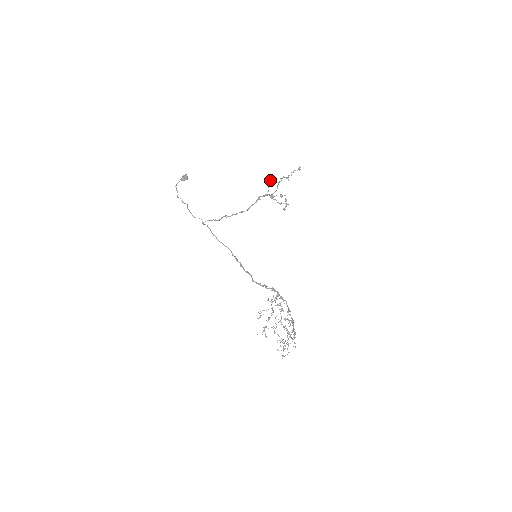
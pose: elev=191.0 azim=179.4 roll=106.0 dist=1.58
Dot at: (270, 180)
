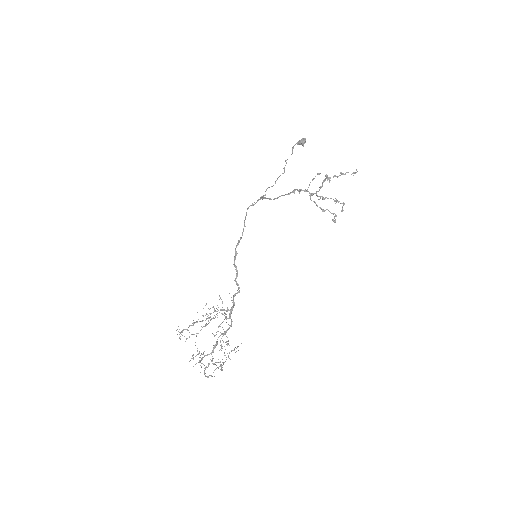
Dot at: (317, 173)
